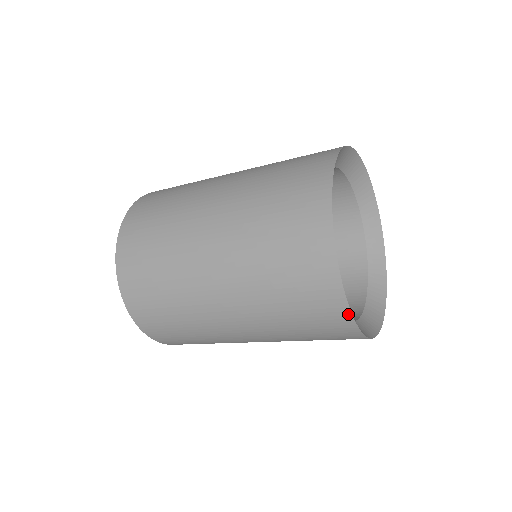
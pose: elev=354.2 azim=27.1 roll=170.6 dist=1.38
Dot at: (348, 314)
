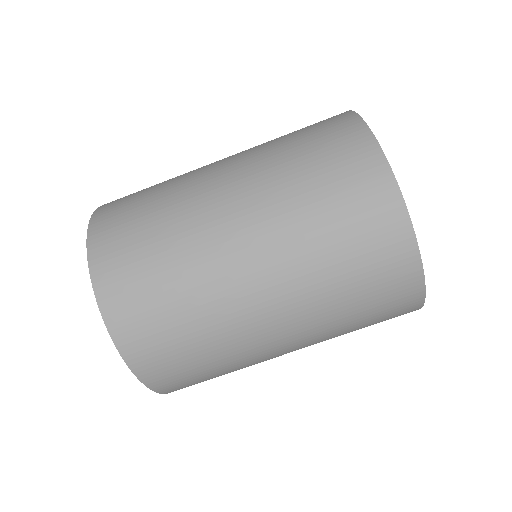
Dot at: (398, 198)
